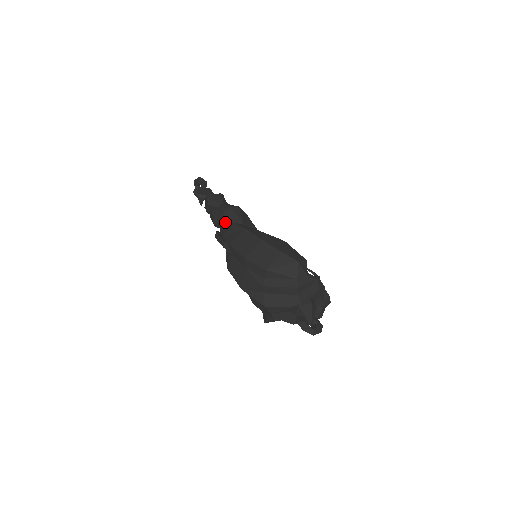
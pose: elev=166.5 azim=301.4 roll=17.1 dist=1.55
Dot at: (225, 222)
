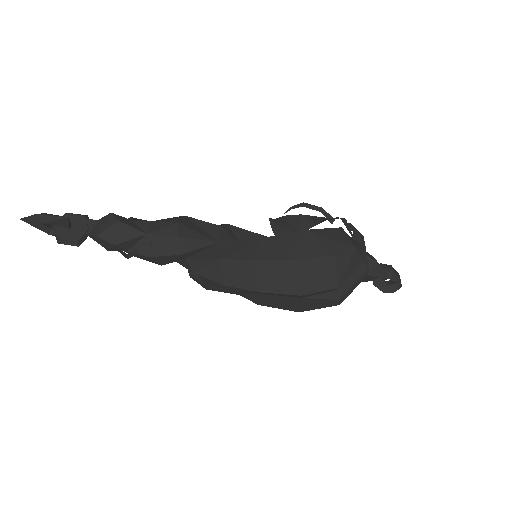
Dot at: (195, 261)
